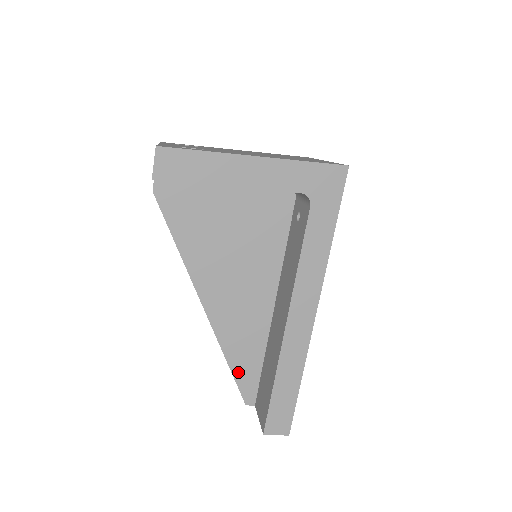
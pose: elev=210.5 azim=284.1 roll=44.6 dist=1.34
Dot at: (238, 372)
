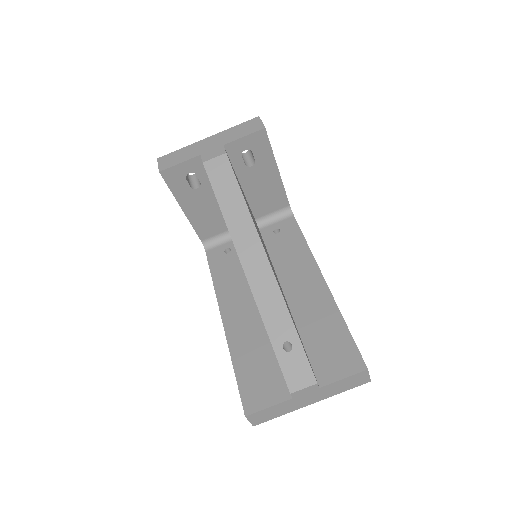
Dot at: (300, 341)
